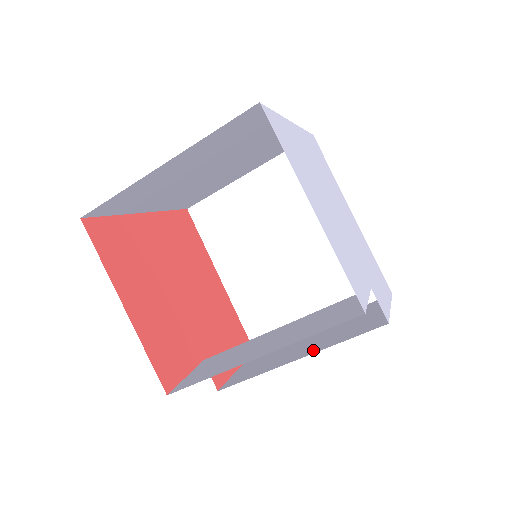
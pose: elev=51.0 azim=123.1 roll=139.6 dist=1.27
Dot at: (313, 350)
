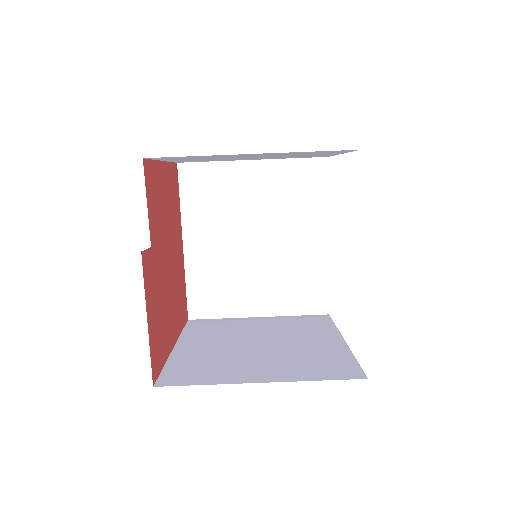
Dot at: occluded
